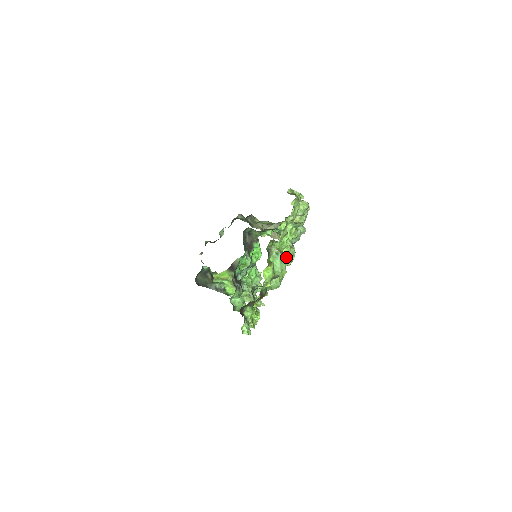
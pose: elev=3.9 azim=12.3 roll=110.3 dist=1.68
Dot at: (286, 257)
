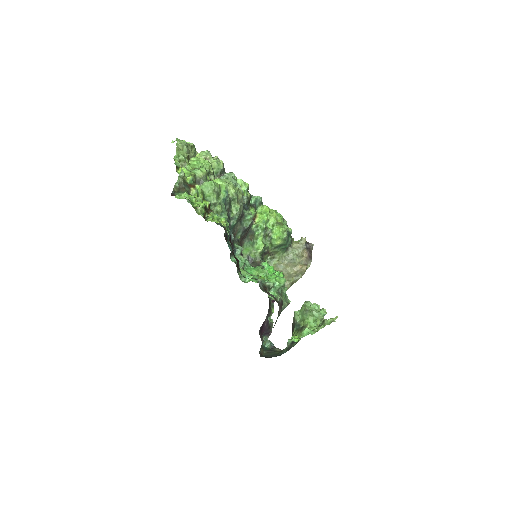
Dot at: (218, 181)
